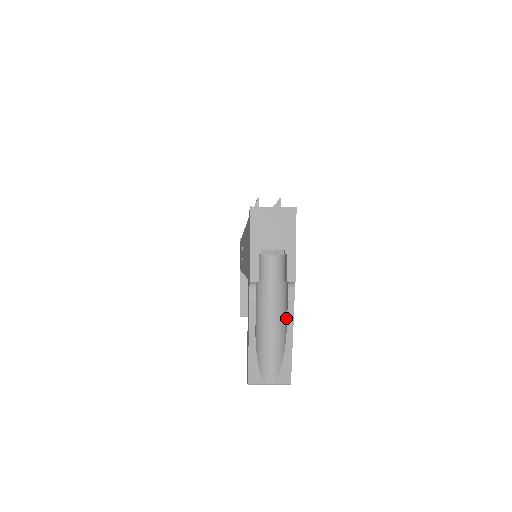
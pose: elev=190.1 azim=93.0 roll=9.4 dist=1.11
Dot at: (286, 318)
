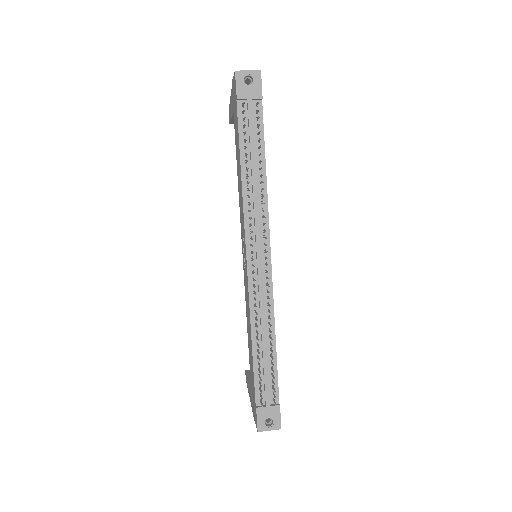
Dot at: occluded
